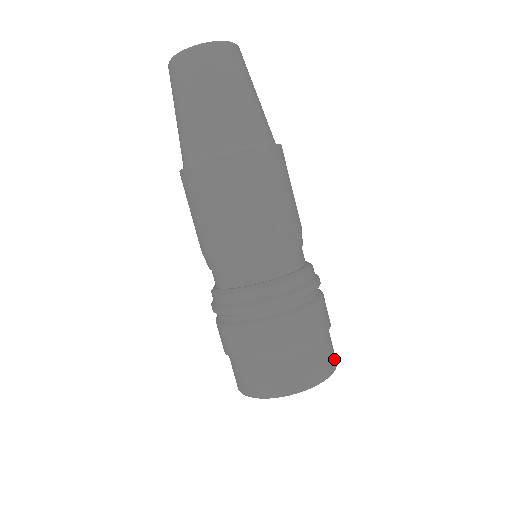
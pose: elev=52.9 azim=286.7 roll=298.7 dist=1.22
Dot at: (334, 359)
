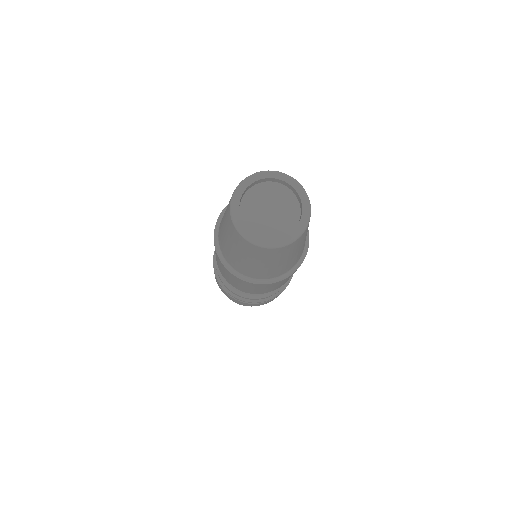
Dot at: occluded
